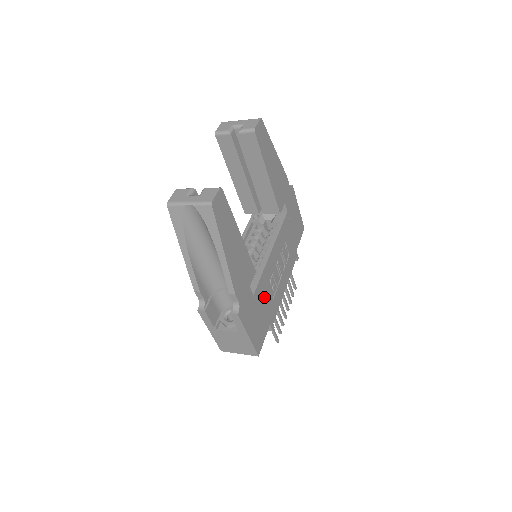
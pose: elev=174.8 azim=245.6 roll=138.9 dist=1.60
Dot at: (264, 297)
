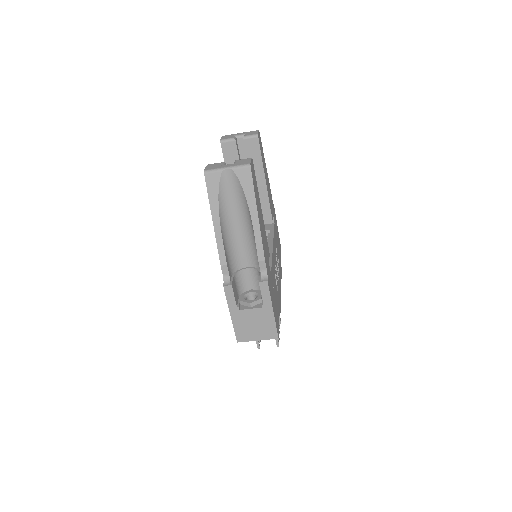
Dot at: (274, 284)
